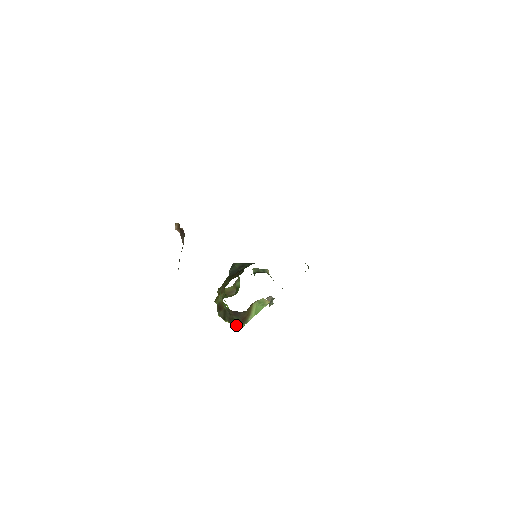
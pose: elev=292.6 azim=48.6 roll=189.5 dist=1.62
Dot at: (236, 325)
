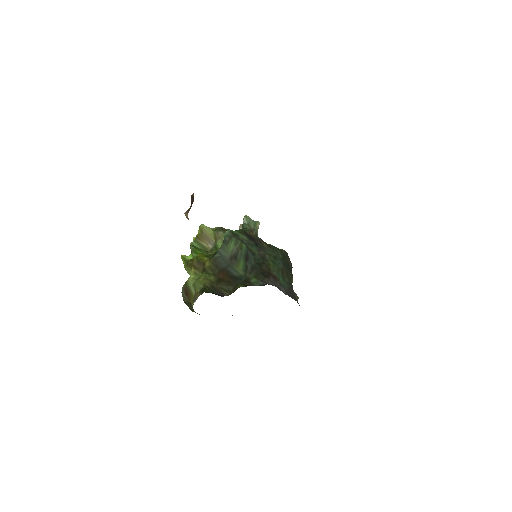
Dot at: (193, 311)
